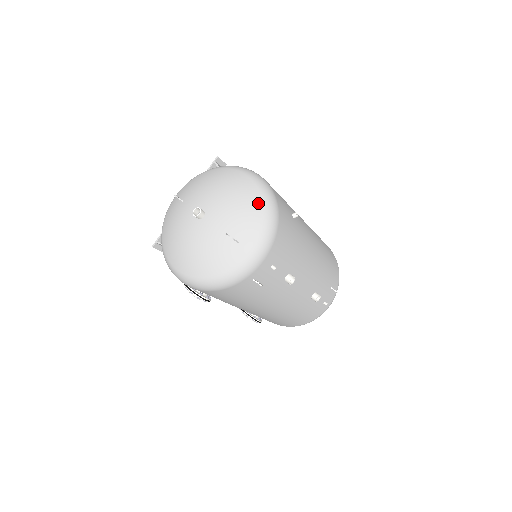
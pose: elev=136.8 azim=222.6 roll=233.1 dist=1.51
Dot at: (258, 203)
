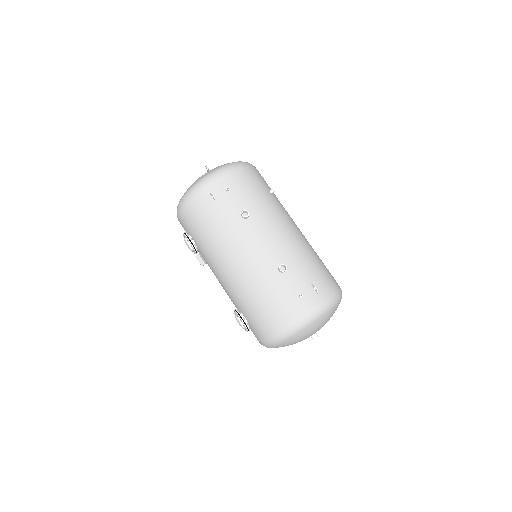
Dot at: occluded
